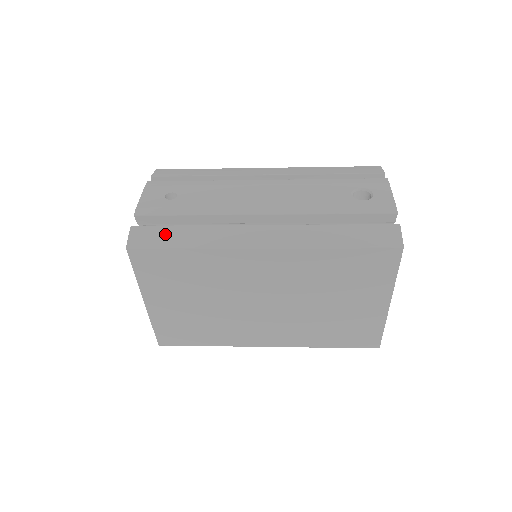
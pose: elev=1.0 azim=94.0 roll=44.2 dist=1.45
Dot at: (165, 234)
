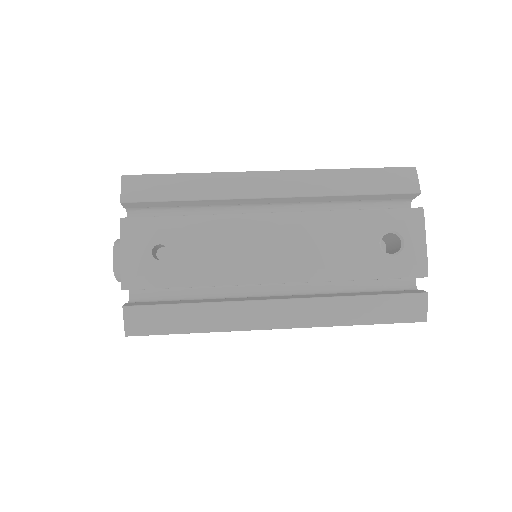
Dot at: (167, 317)
